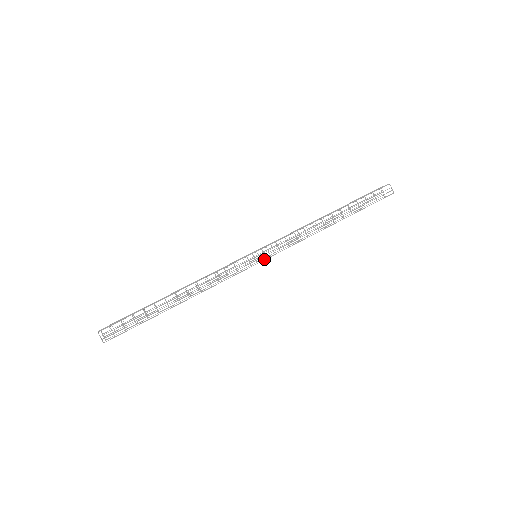
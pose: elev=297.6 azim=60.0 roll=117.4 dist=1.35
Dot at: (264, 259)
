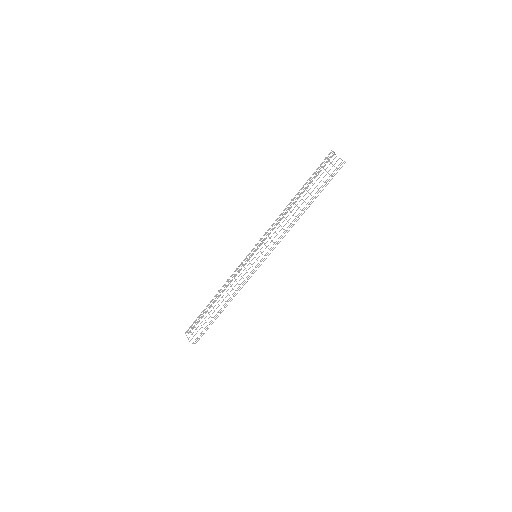
Dot at: (264, 260)
